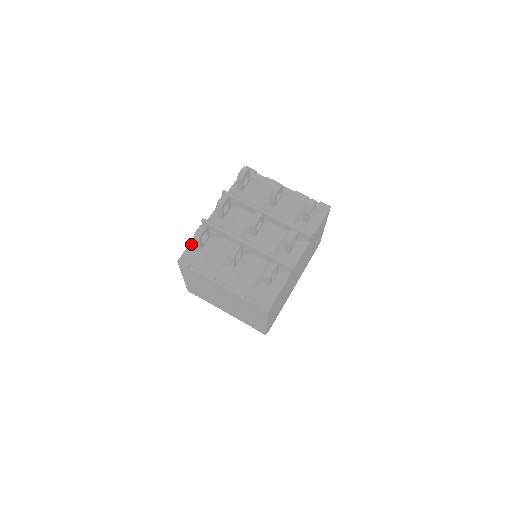
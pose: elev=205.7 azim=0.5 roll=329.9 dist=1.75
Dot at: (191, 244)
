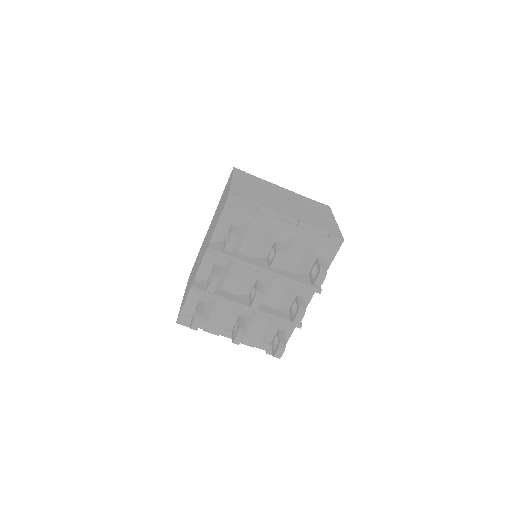
Dot at: (185, 305)
